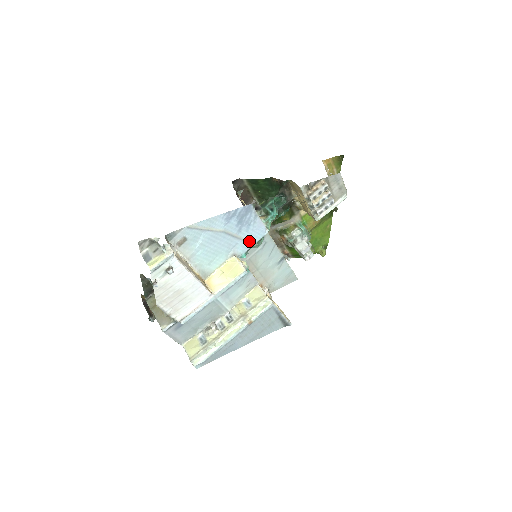
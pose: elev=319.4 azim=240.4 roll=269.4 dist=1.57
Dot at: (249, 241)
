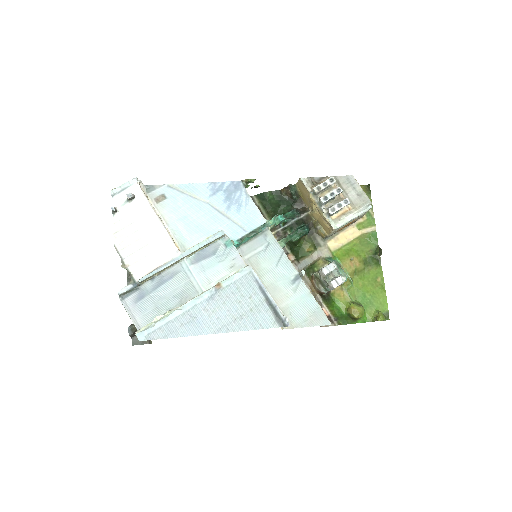
Dot at: (242, 226)
